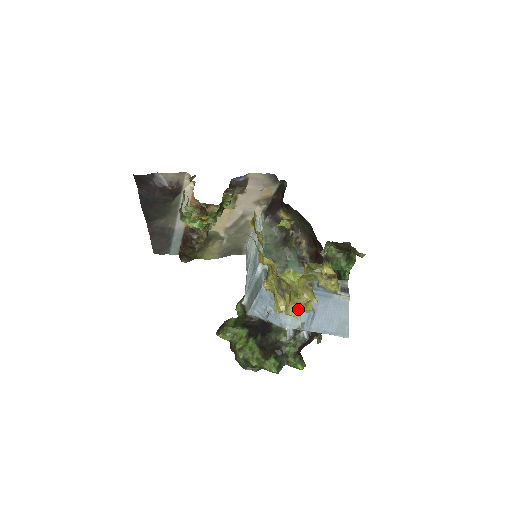
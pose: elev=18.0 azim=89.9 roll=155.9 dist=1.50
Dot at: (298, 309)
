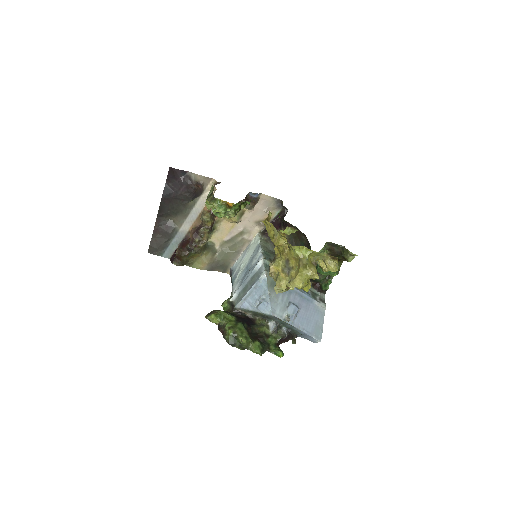
Dot at: (304, 280)
